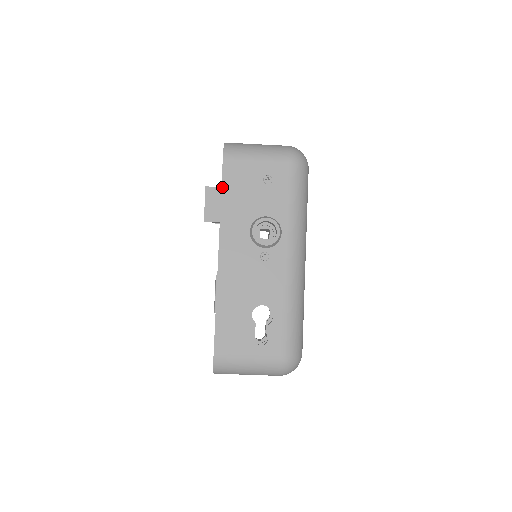
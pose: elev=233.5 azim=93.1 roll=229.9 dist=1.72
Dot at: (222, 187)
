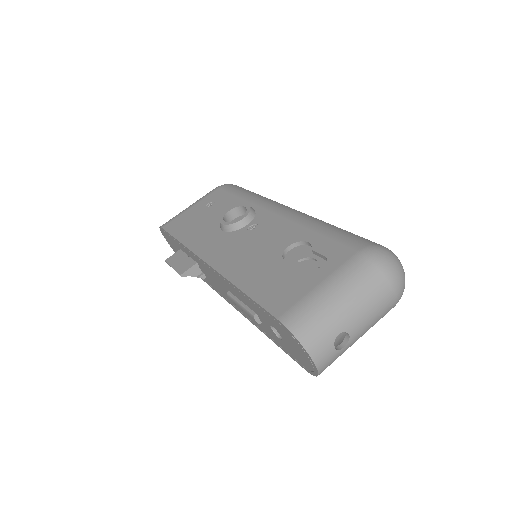
Dot at: (174, 236)
